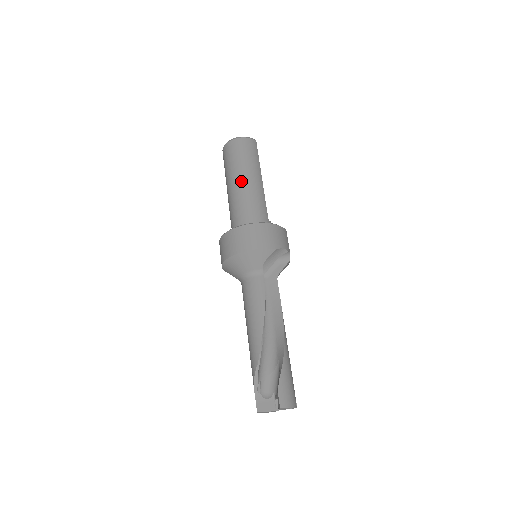
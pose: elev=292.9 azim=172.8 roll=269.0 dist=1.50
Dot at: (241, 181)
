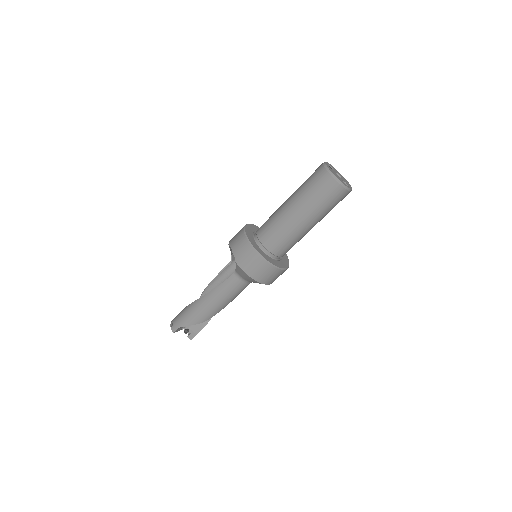
Dot at: (313, 226)
